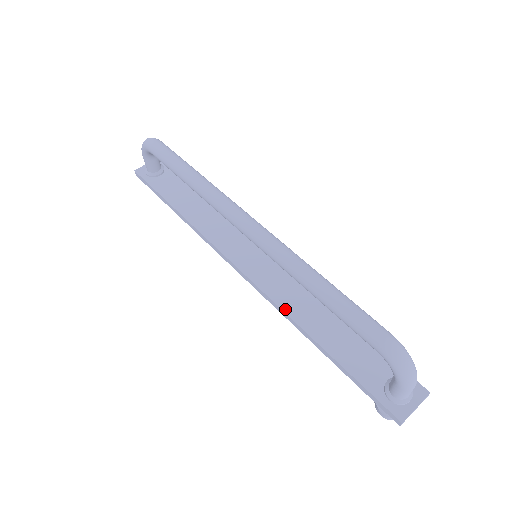
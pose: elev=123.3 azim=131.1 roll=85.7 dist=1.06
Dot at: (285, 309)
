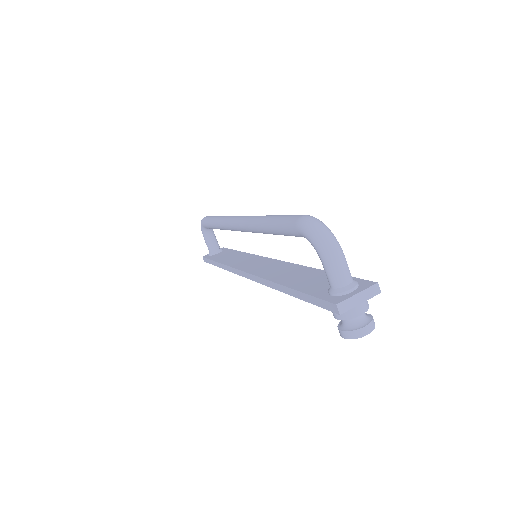
Dot at: (267, 278)
